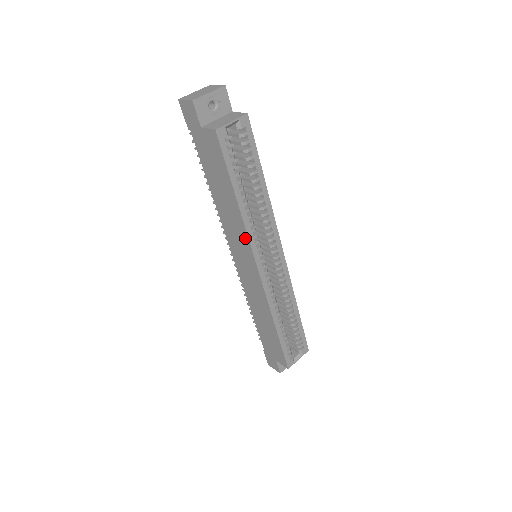
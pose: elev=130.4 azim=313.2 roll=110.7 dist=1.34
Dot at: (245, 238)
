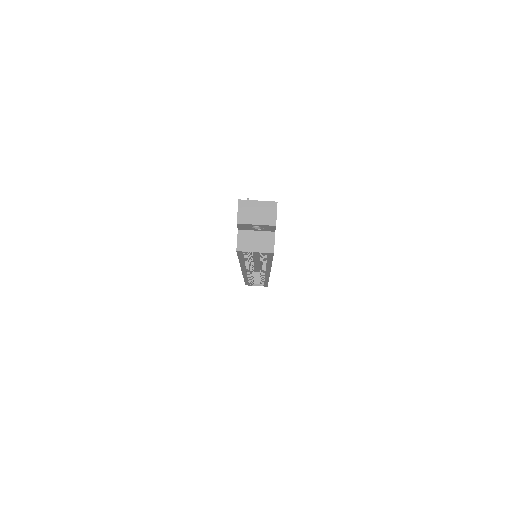
Dot at: occluded
